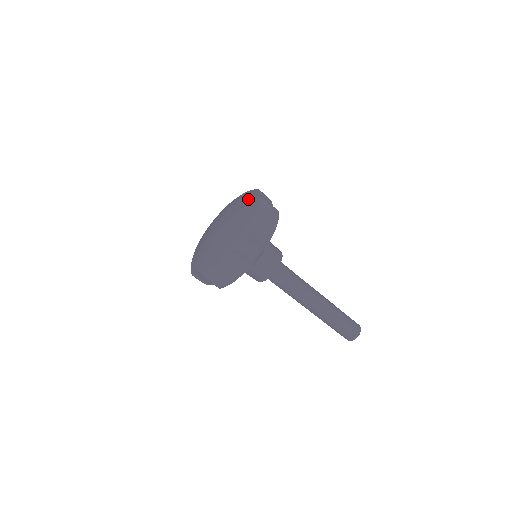
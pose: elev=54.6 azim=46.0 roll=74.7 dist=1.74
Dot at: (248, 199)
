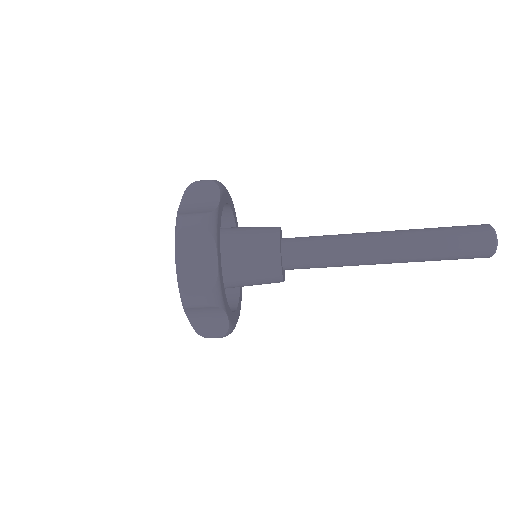
Dot at: occluded
